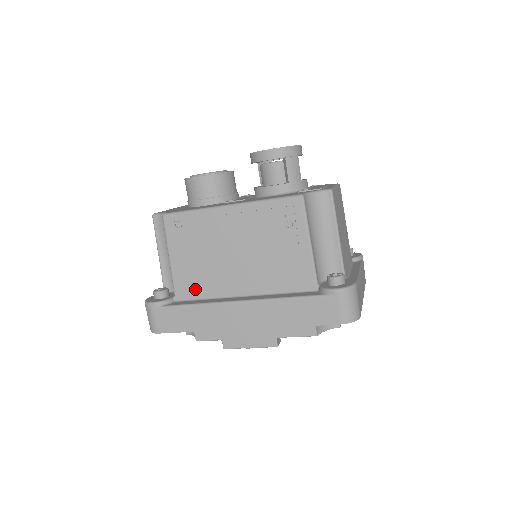
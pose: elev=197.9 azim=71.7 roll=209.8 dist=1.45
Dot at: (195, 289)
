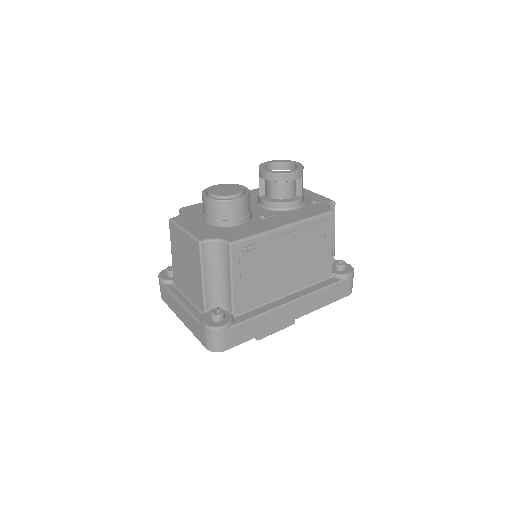
Dot at: (251, 302)
